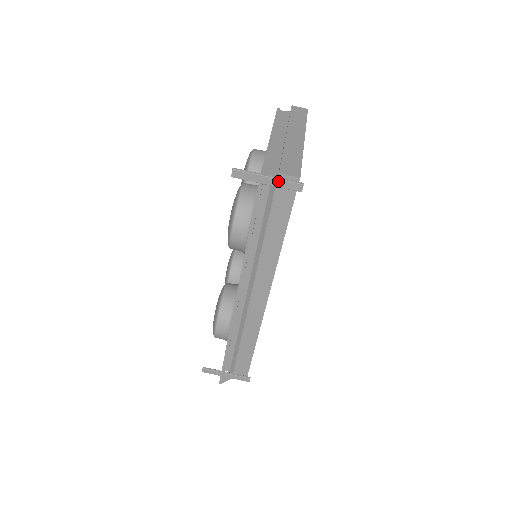
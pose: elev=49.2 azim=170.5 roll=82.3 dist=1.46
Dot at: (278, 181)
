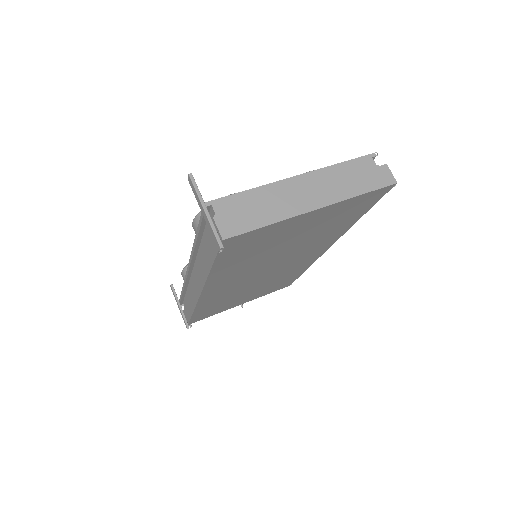
Dot at: (209, 223)
